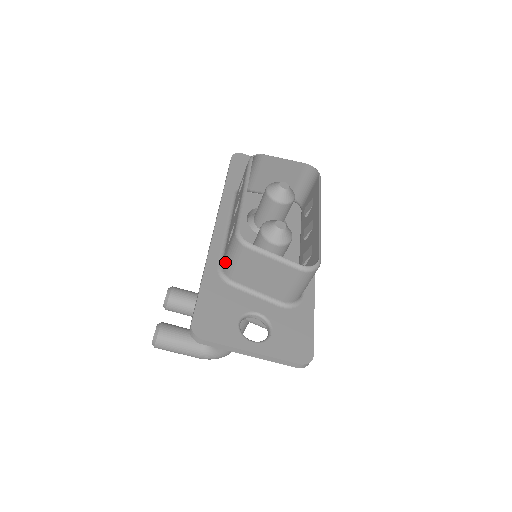
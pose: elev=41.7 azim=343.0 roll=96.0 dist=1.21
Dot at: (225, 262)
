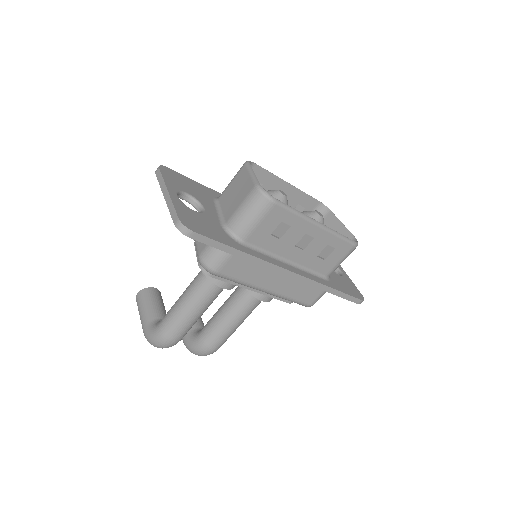
Dot at: occluded
